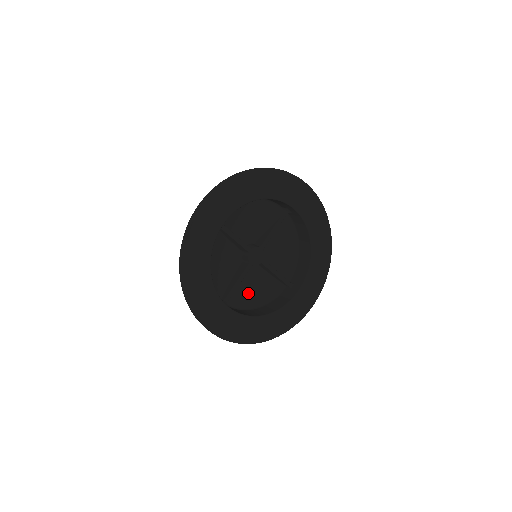
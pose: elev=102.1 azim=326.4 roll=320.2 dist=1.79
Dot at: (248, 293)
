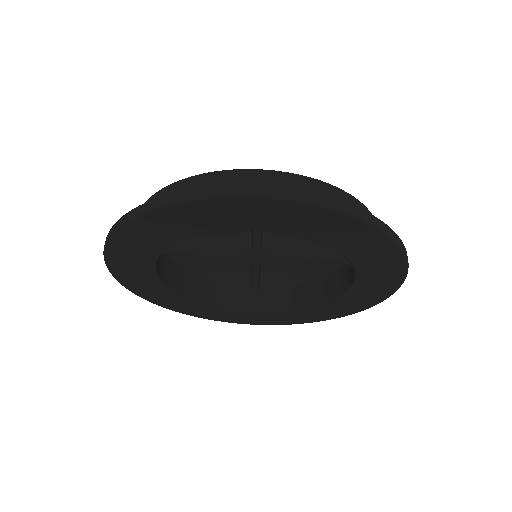
Dot at: (206, 257)
